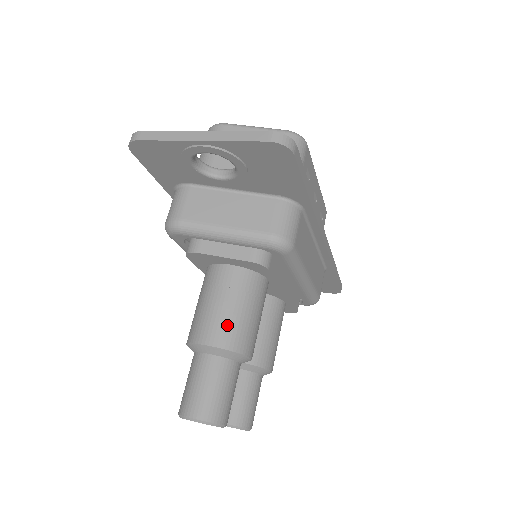
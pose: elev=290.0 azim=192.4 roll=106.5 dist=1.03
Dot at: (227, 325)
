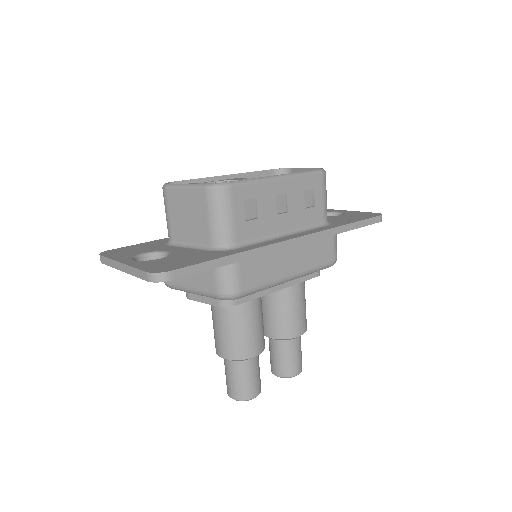
Dot at: (227, 344)
